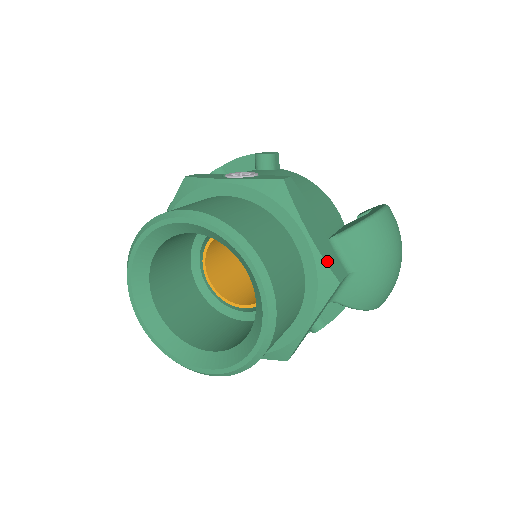
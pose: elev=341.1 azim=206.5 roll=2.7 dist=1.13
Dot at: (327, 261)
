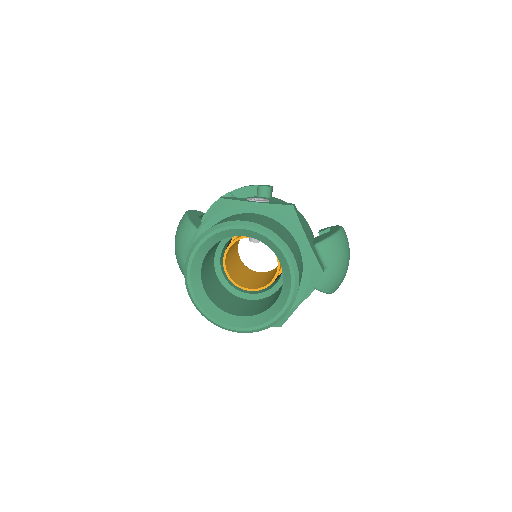
Dot at: (317, 259)
